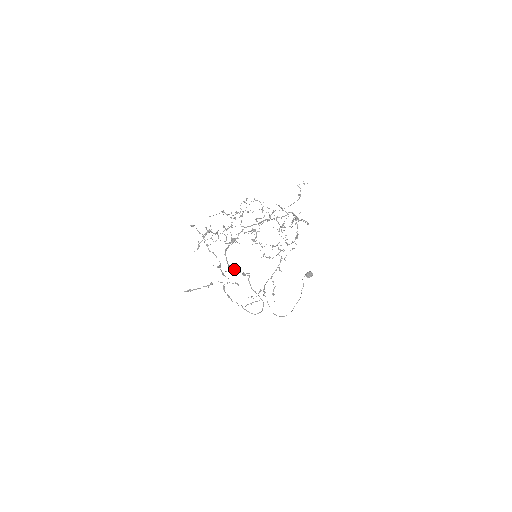
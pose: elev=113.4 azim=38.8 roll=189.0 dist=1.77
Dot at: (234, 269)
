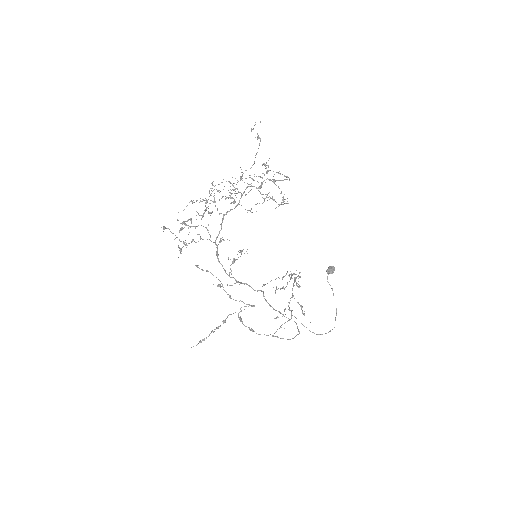
Dot at: occluded
